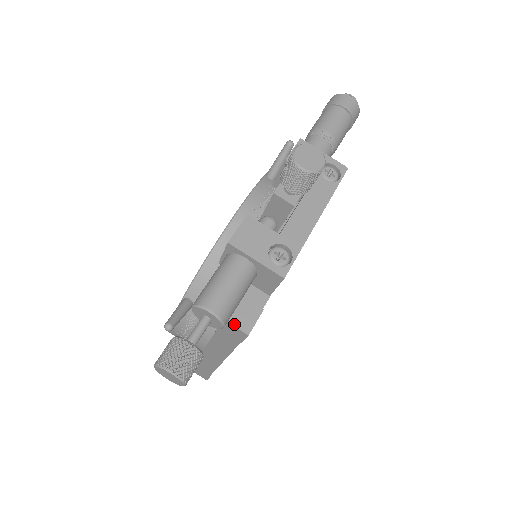
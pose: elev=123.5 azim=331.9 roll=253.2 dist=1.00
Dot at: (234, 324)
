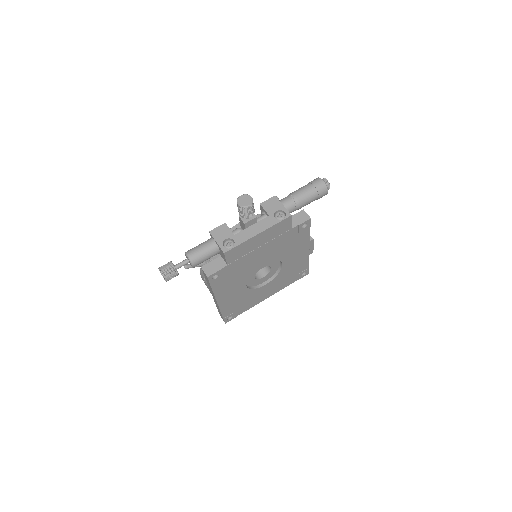
Dot at: (204, 270)
